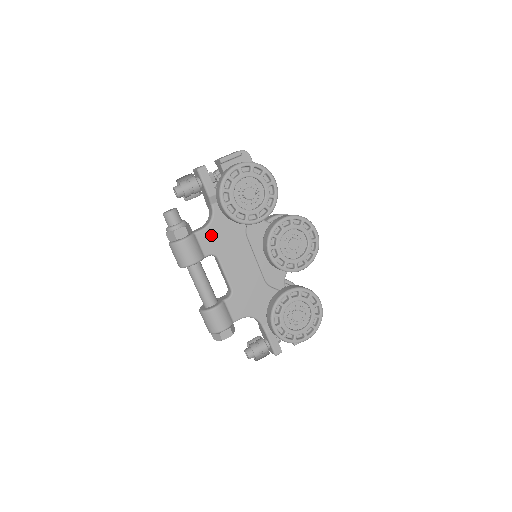
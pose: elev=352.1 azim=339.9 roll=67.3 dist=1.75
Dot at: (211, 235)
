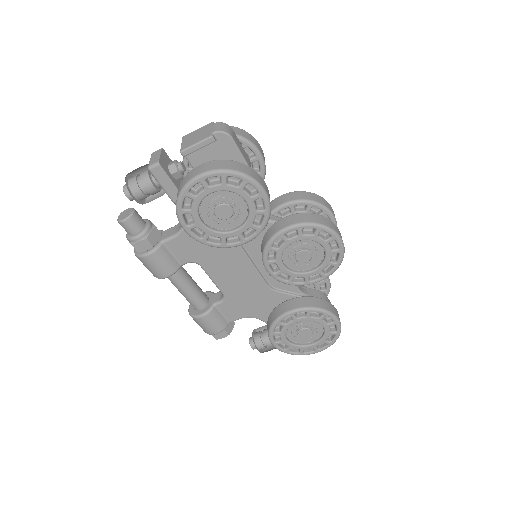
Dot at: (186, 243)
